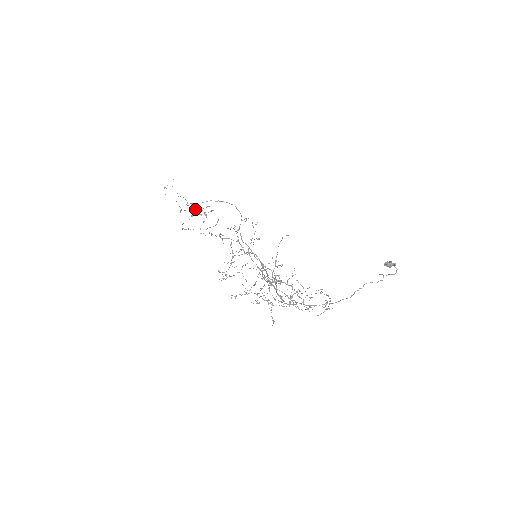
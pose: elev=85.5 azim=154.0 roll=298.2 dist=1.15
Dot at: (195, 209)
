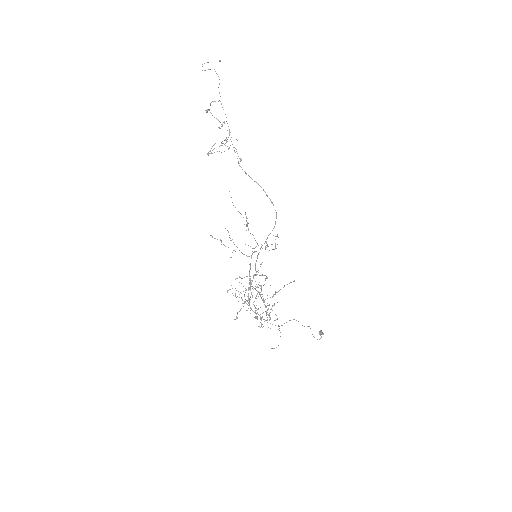
Dot at: occluded
